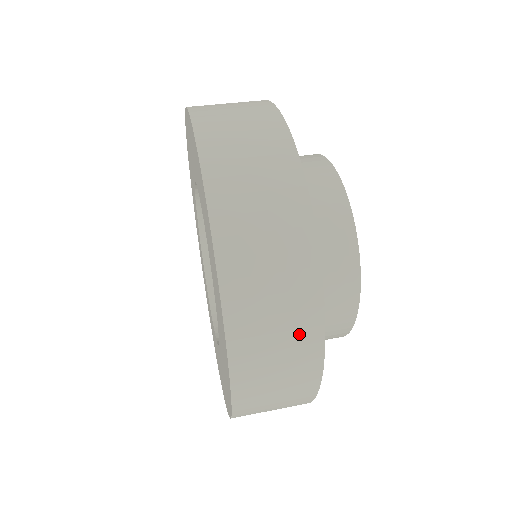
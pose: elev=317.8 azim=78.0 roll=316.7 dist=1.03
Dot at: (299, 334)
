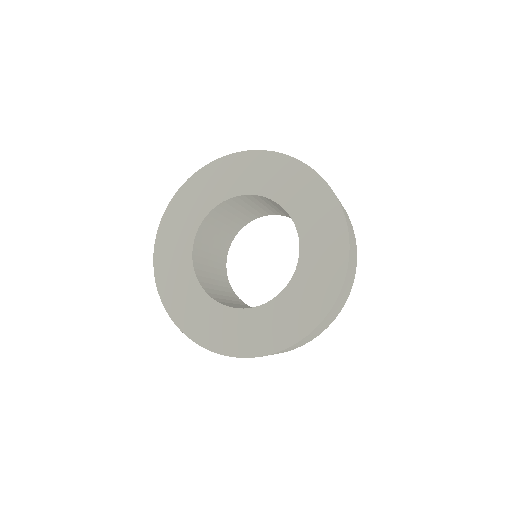
Dot at: (341, 306)
